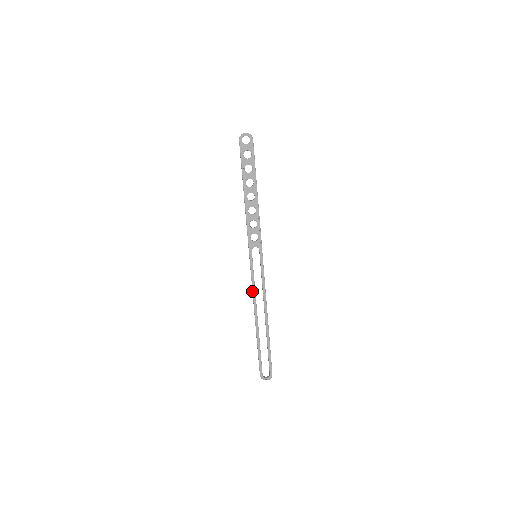
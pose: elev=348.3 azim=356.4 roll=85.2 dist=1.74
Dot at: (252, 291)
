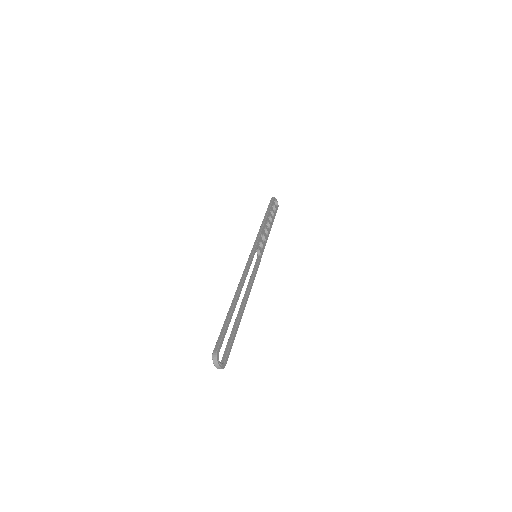
Dot at: (246, 271)
